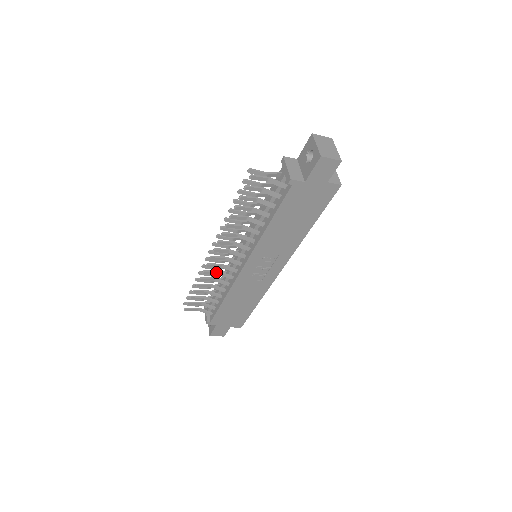
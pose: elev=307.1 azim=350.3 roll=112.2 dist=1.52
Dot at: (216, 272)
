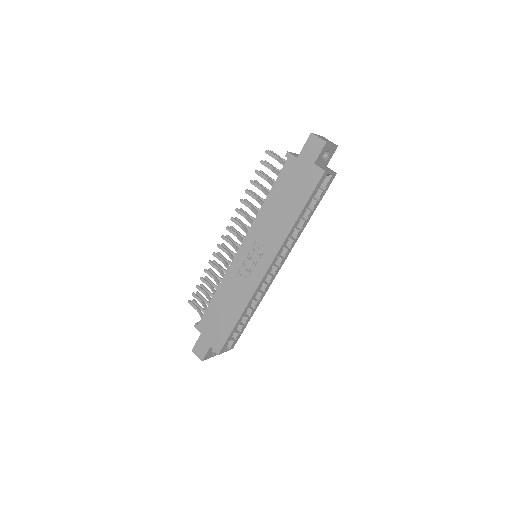
Dot at: (222, 259)
